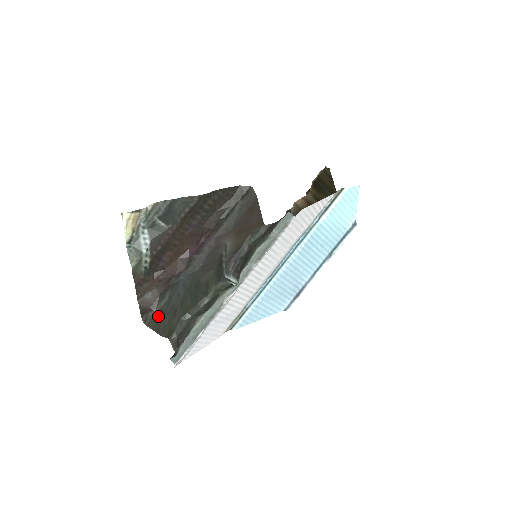
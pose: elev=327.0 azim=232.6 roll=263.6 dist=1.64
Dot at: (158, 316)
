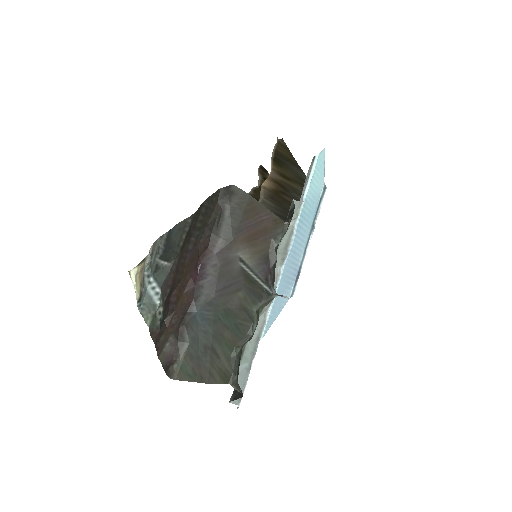
Dot at: (190, 364)
